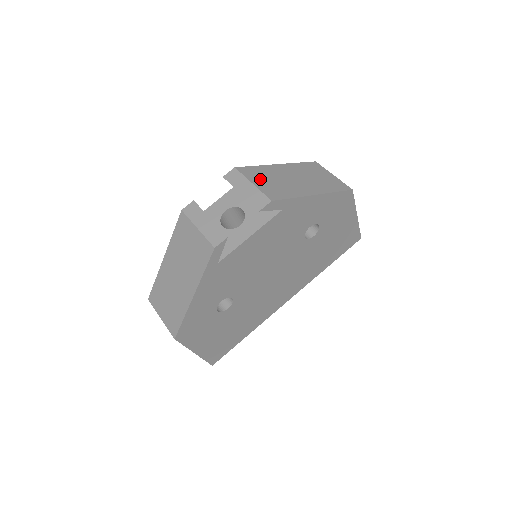
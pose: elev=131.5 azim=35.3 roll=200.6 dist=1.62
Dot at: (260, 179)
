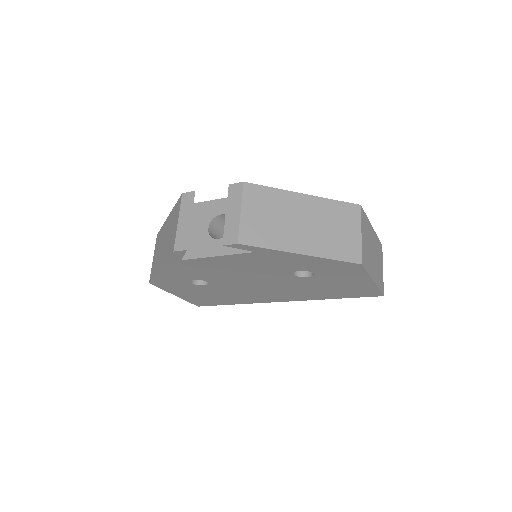
Dot at: (256, 209)
